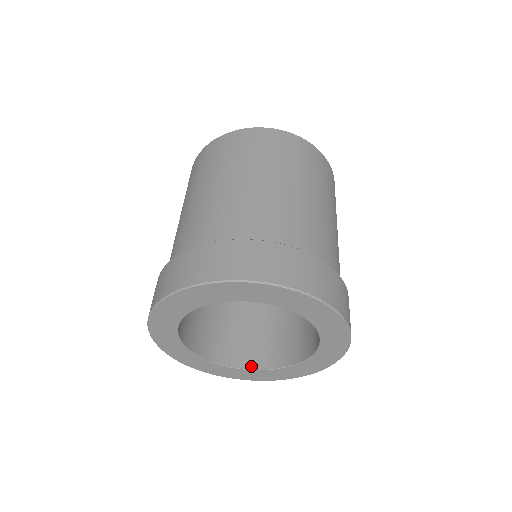
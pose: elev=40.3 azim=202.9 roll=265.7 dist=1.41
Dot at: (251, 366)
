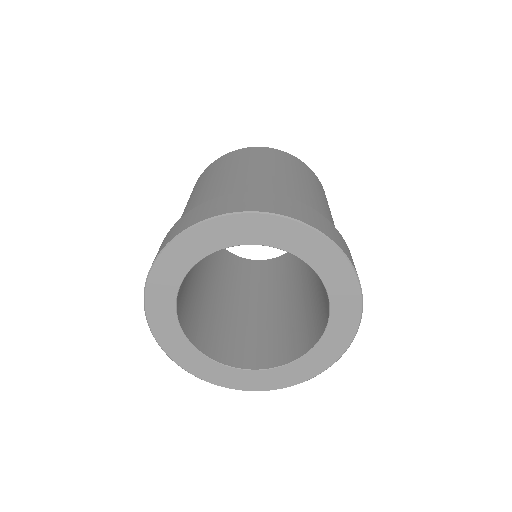
Dot at: (314, 343)
